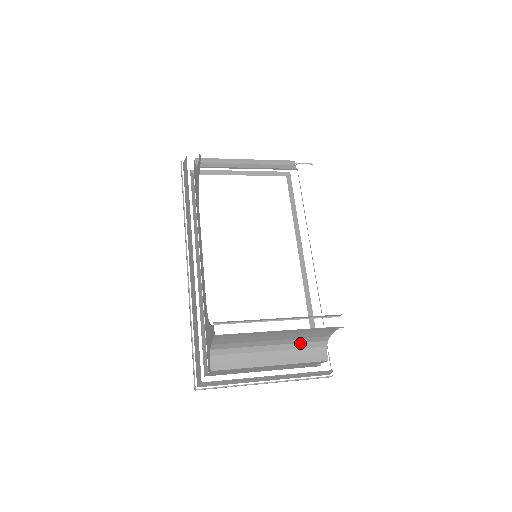
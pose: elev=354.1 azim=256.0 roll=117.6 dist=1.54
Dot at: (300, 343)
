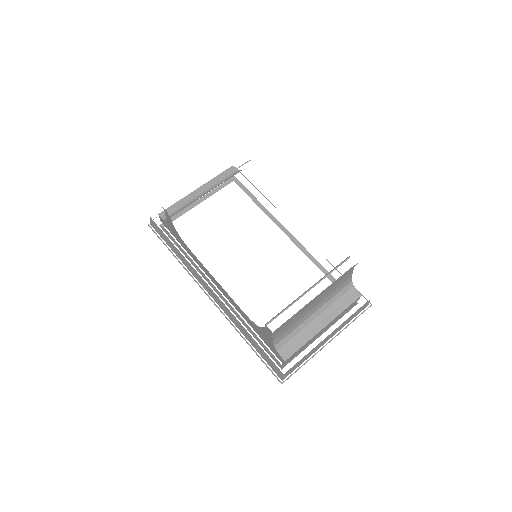
Dot at: (334, 297)
